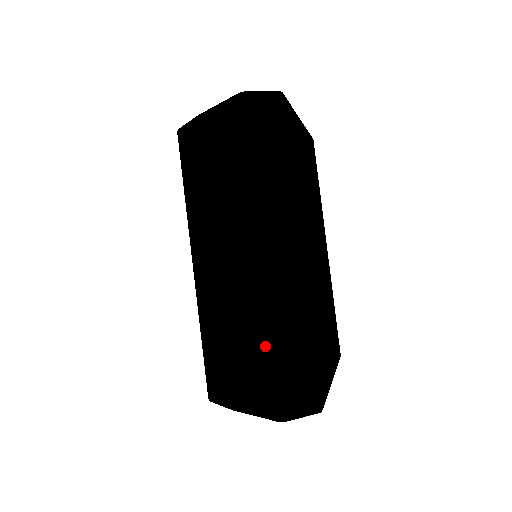
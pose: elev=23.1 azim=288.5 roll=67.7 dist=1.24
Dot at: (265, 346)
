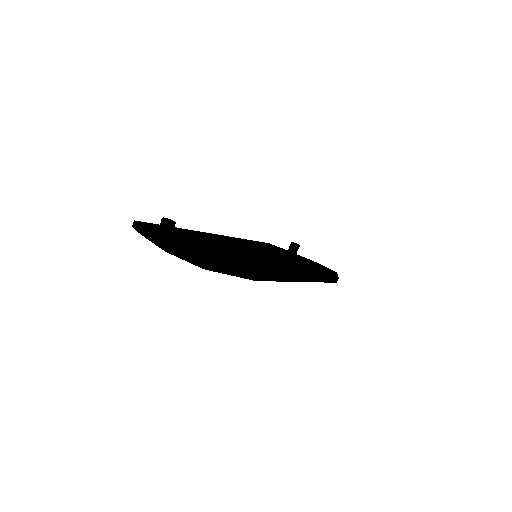
Dot at: occluded
